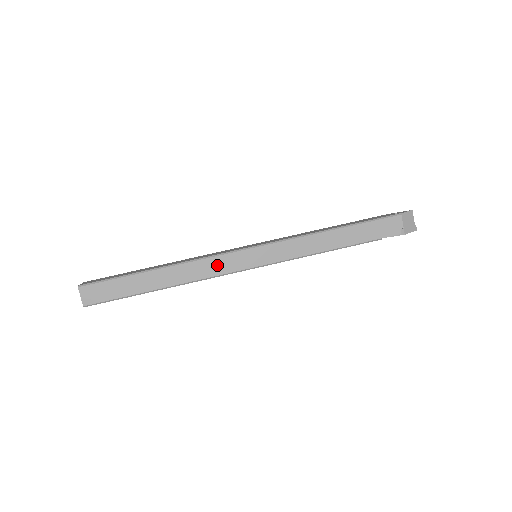
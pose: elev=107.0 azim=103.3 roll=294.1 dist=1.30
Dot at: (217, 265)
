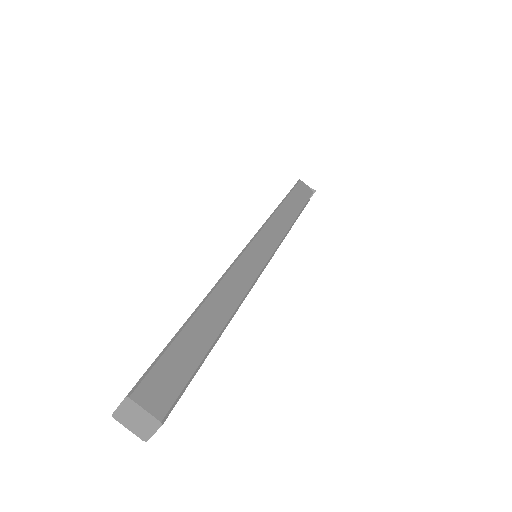
Dot at: (244, 271)
